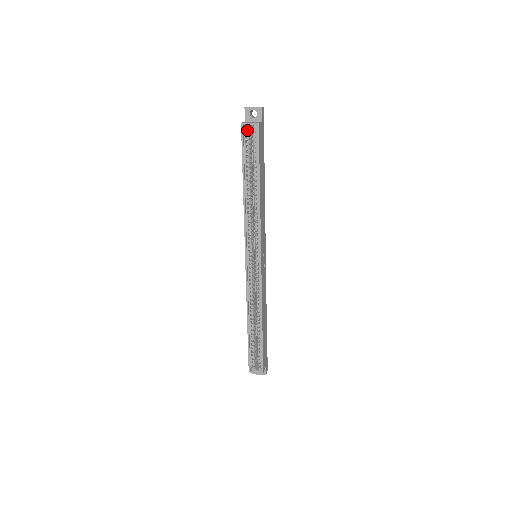
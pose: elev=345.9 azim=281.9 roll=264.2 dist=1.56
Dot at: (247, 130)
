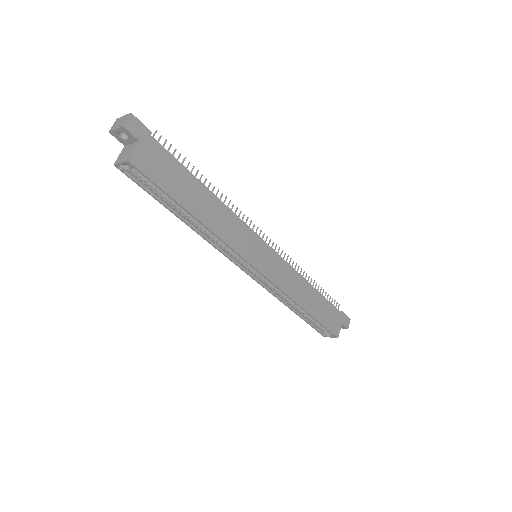
Dot at: (128, 167)
